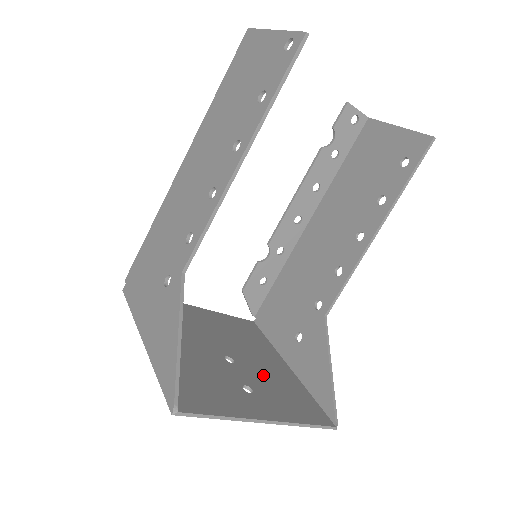
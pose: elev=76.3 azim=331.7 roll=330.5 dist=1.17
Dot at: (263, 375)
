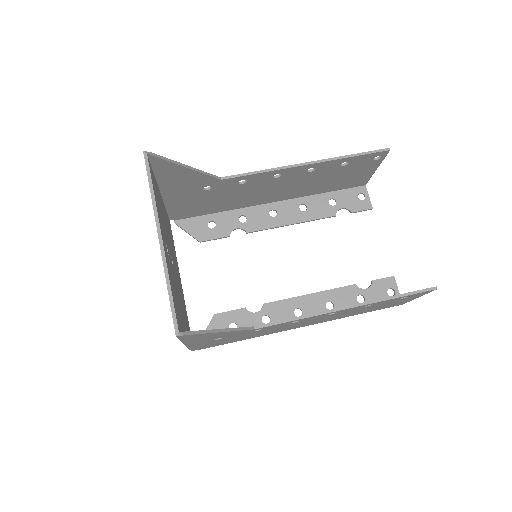
Dot at: (176, 288)
